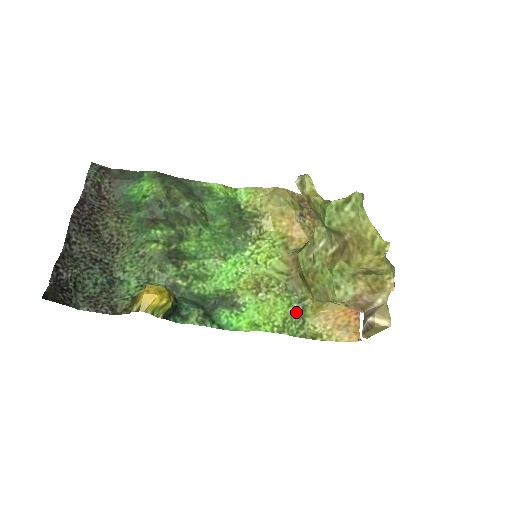
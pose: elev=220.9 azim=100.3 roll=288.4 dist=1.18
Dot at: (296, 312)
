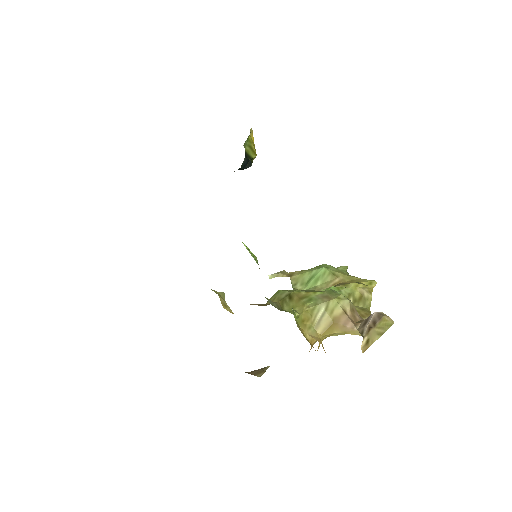
Dot at: occluded
